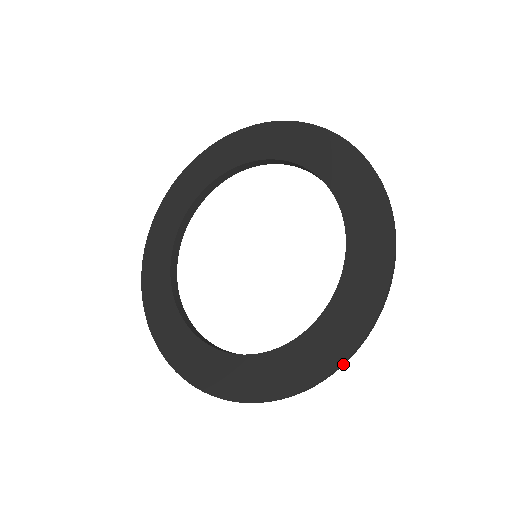
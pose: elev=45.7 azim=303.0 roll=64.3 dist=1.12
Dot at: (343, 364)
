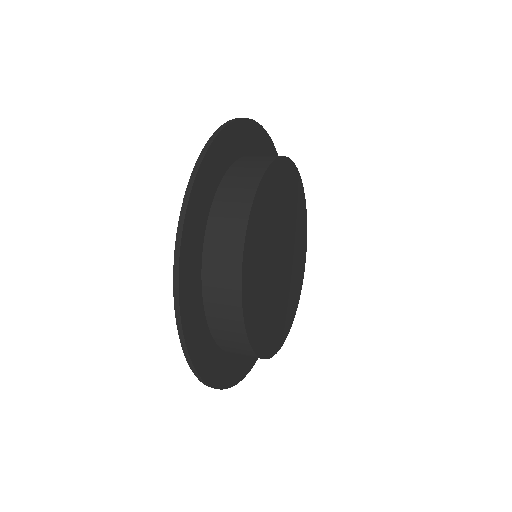
Dot at: (182, 221)
